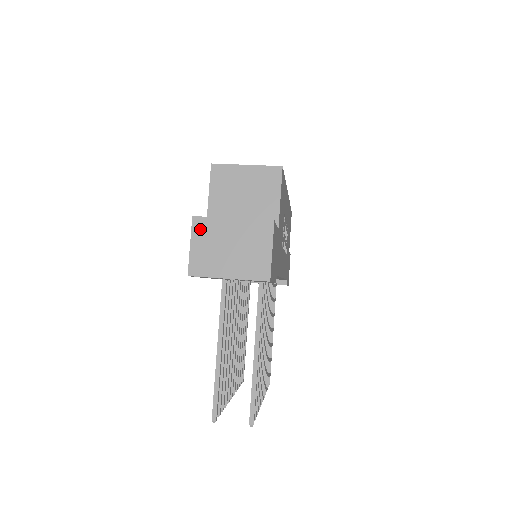
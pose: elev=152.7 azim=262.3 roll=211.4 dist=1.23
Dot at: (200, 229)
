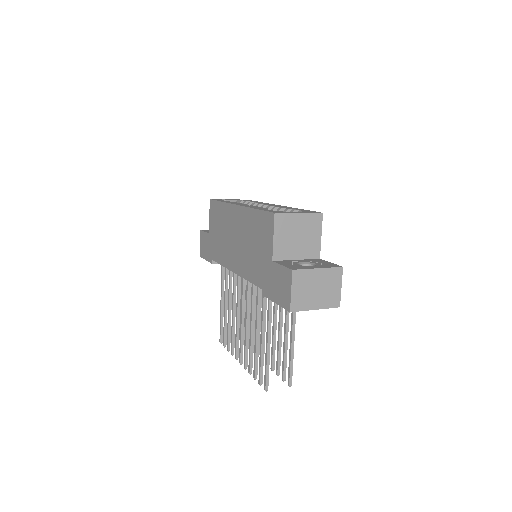
Dot at: (298, 278)
